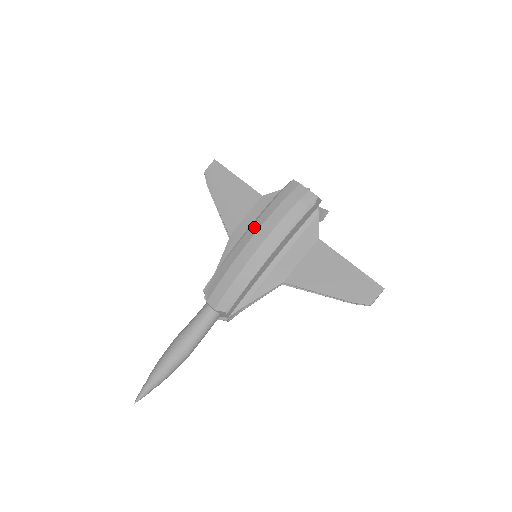
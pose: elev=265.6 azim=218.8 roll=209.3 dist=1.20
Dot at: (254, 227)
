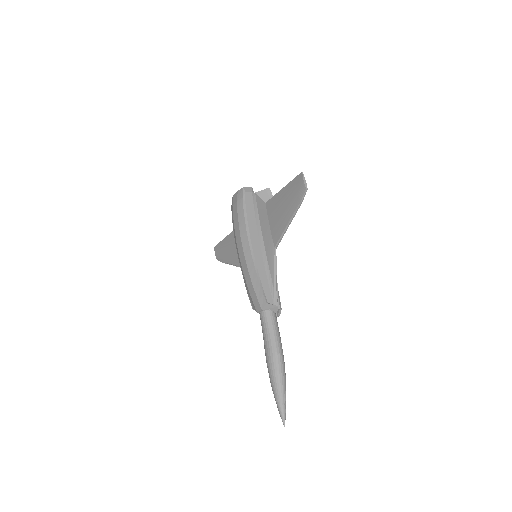
Dot at: (235, 243)
